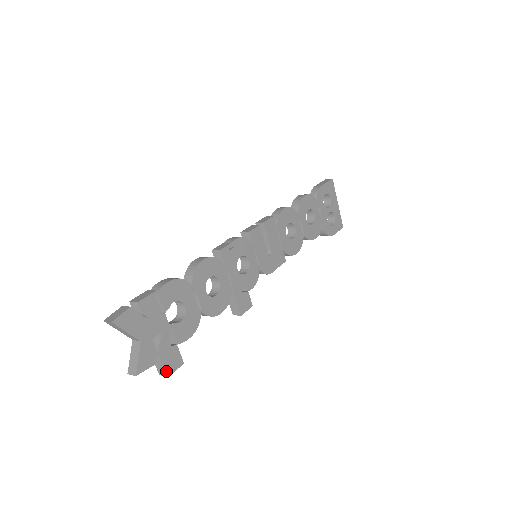
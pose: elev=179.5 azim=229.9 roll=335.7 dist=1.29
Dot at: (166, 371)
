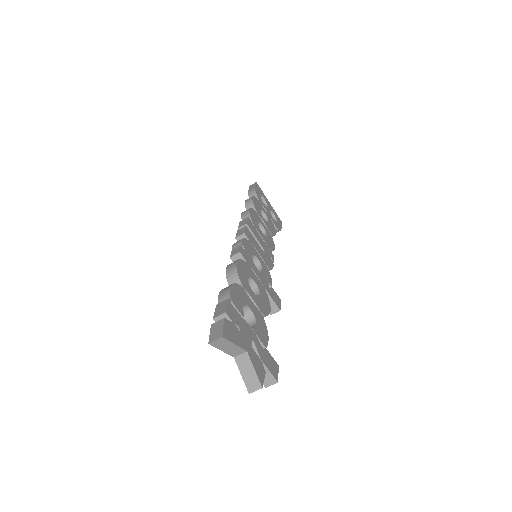
Dot at: (274, 377)
